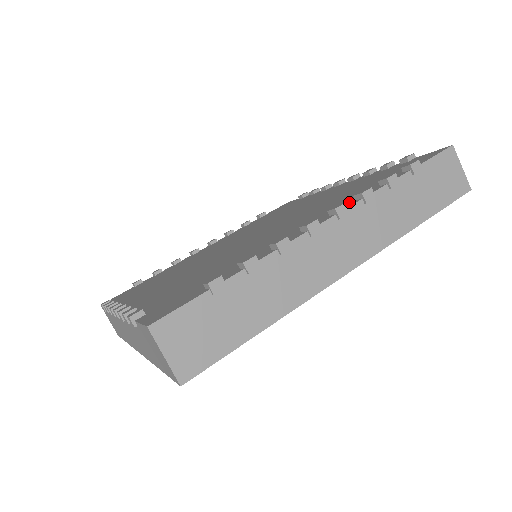
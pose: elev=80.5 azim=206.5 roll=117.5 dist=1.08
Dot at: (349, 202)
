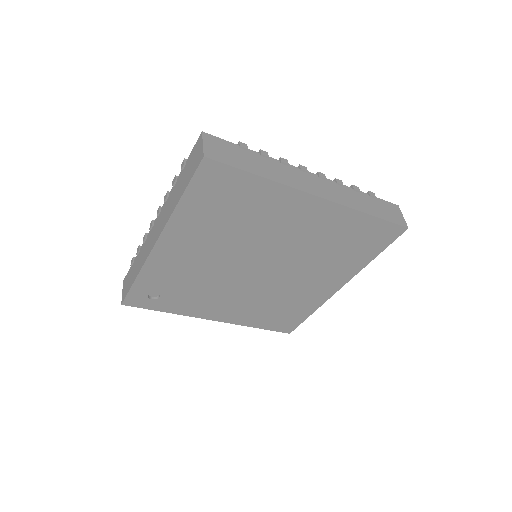
Dot at: occluded
